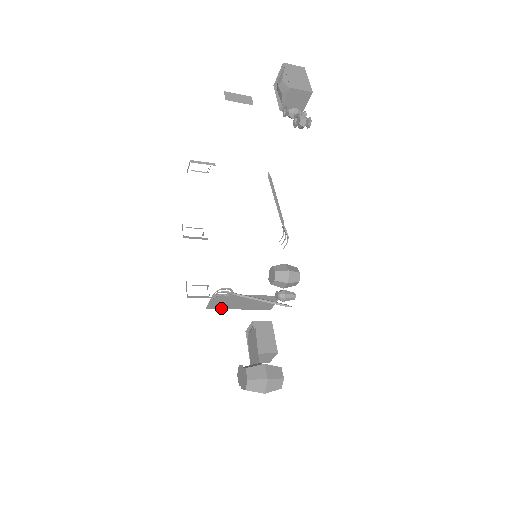
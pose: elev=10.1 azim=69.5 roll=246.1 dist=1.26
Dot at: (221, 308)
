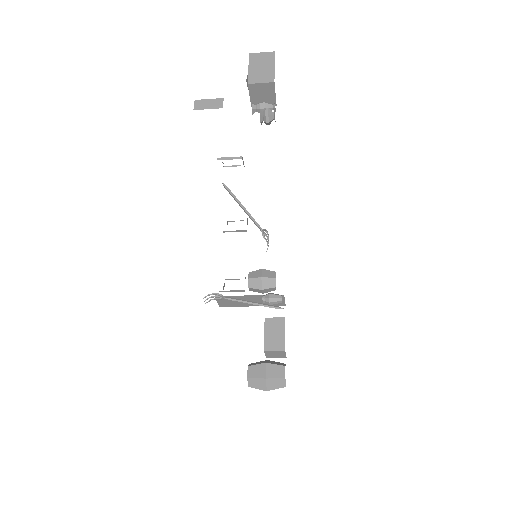
Dot at: (234, 306)
